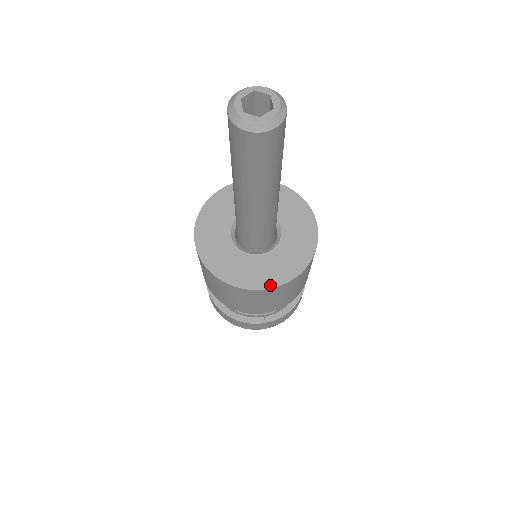
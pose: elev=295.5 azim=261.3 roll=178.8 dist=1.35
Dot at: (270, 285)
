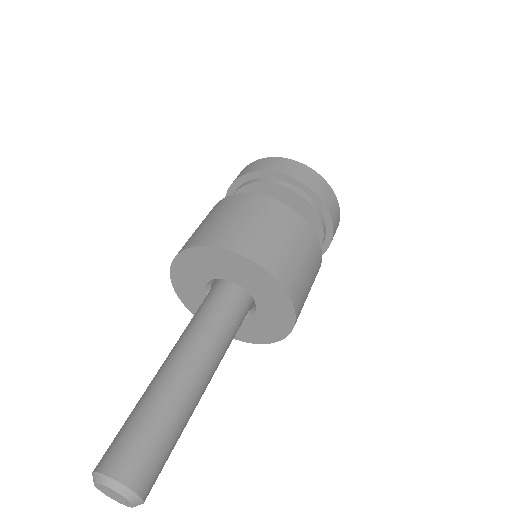
Dot at: occluded
